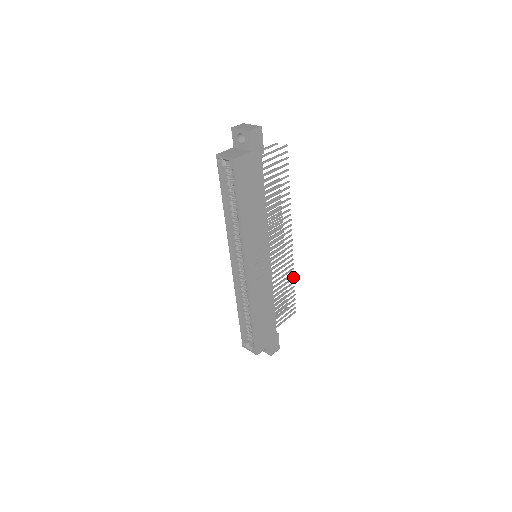
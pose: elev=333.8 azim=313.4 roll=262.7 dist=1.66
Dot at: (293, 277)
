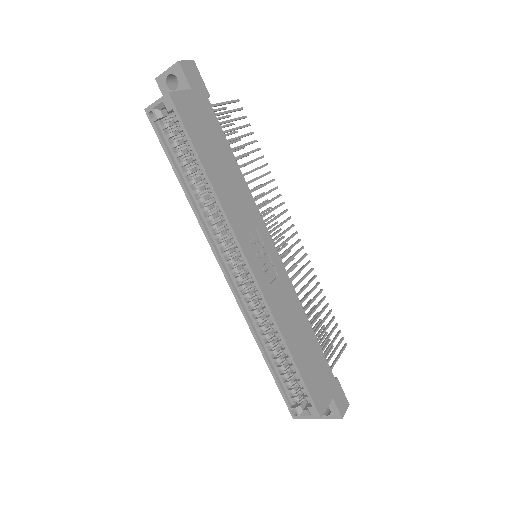
Dot at: (320, 289)
